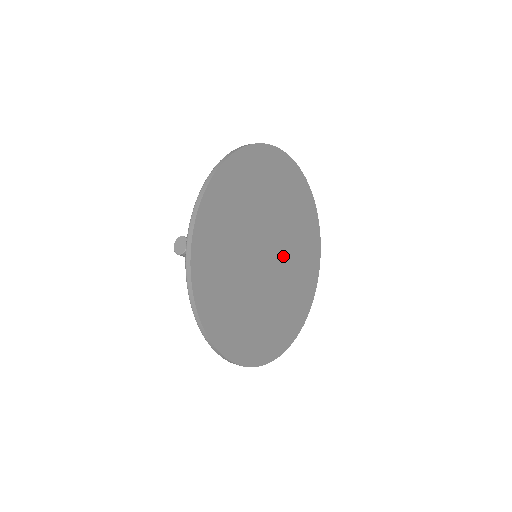
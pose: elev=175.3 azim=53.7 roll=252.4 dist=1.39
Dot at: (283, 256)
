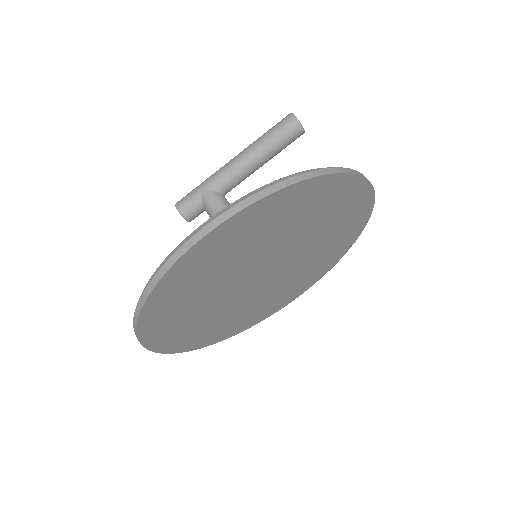
Dot at: (288, 253)
